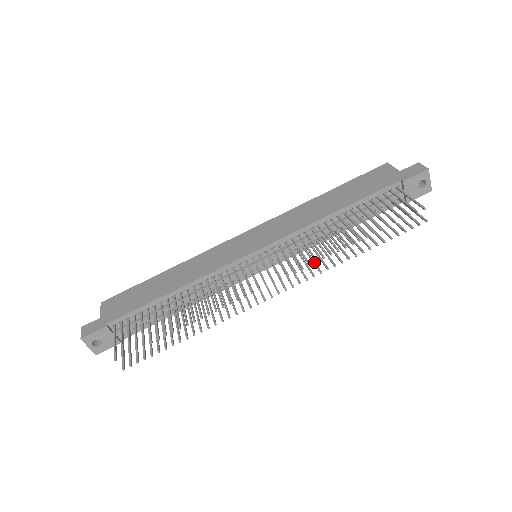
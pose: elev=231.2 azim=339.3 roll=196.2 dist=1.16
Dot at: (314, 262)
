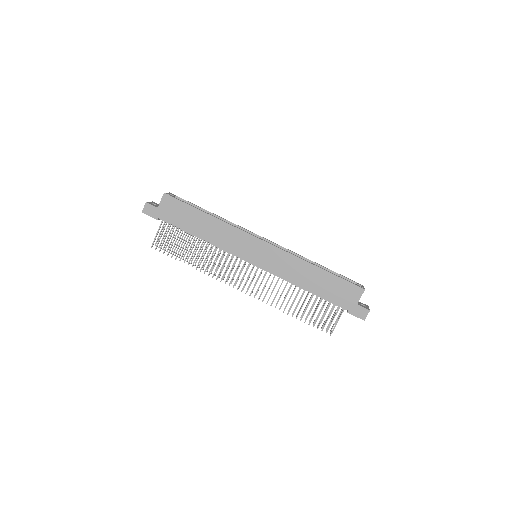
Dot at: occluded
